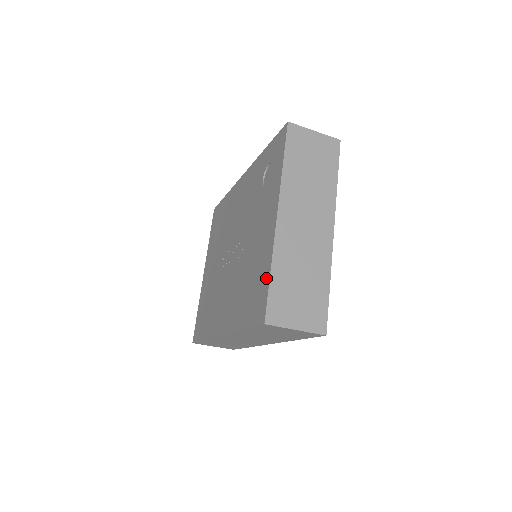
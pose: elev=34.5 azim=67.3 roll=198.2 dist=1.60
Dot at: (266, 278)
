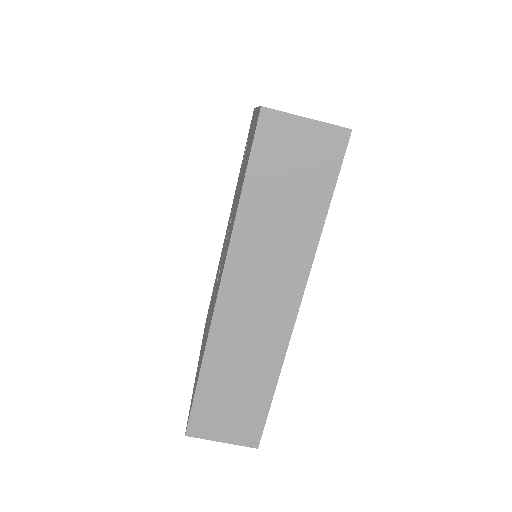
Dot at: (256, 117)
